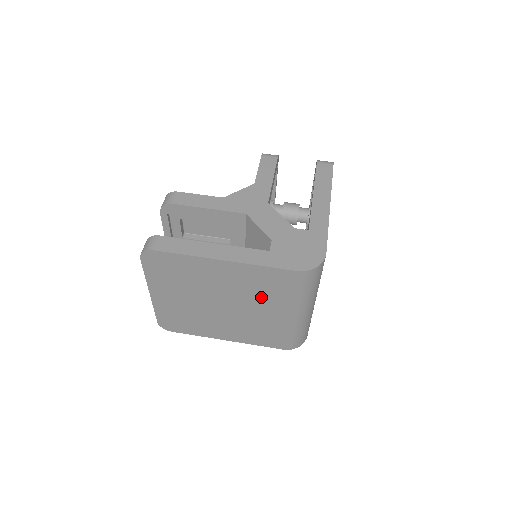
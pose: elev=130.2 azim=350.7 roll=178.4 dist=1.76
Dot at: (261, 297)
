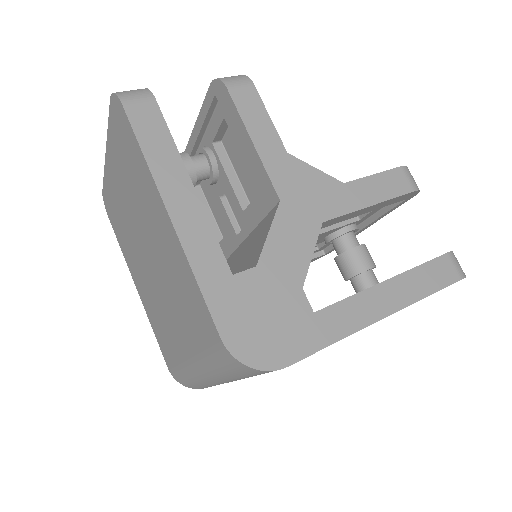
Dot at: (178, 304)
